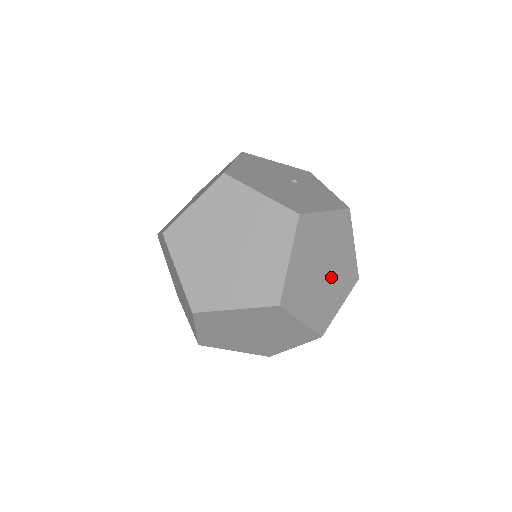
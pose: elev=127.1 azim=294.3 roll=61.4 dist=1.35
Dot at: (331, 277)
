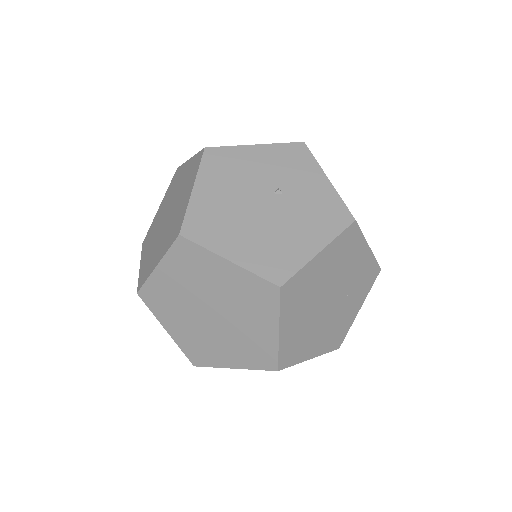
Dot at: (341, 299)
